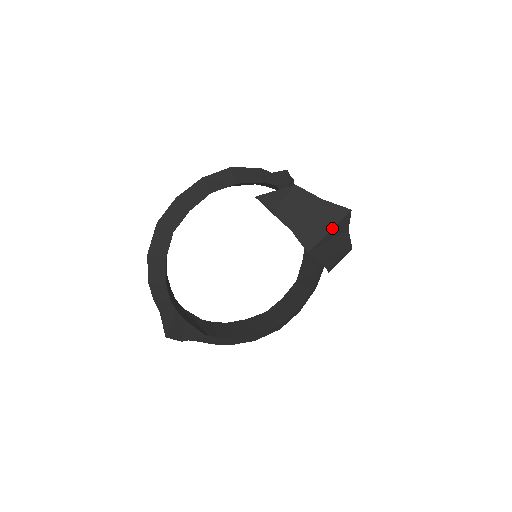
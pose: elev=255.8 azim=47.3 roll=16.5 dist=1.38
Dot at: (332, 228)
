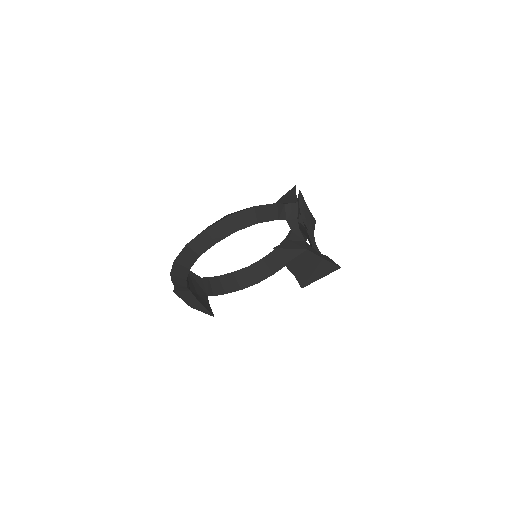
Dot at: occluded
